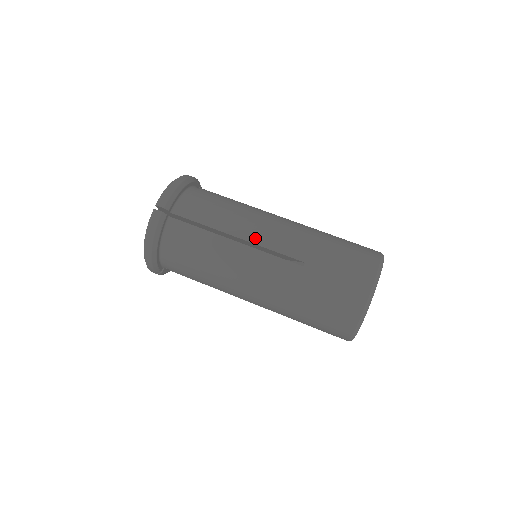
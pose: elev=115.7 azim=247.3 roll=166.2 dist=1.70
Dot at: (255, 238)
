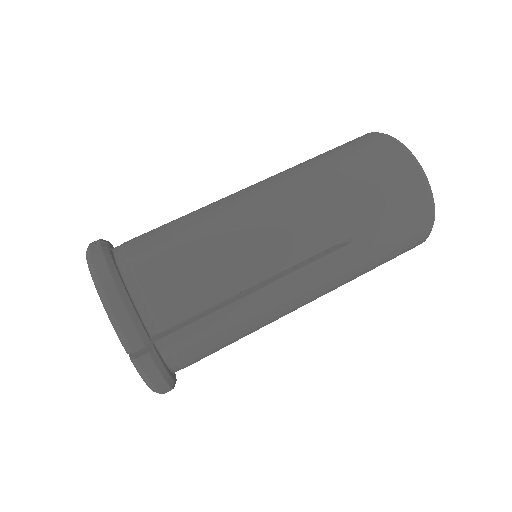
Dot at: (278, 264)
